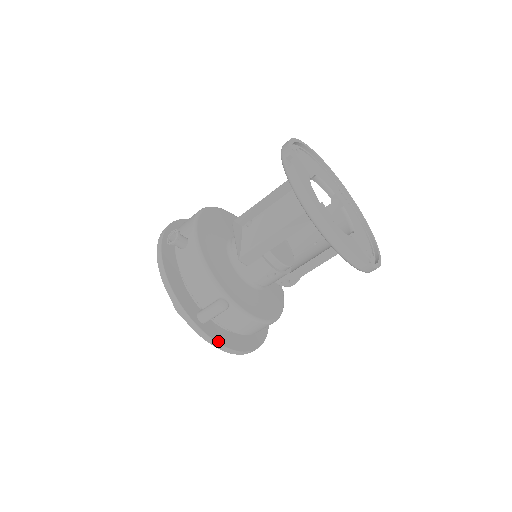
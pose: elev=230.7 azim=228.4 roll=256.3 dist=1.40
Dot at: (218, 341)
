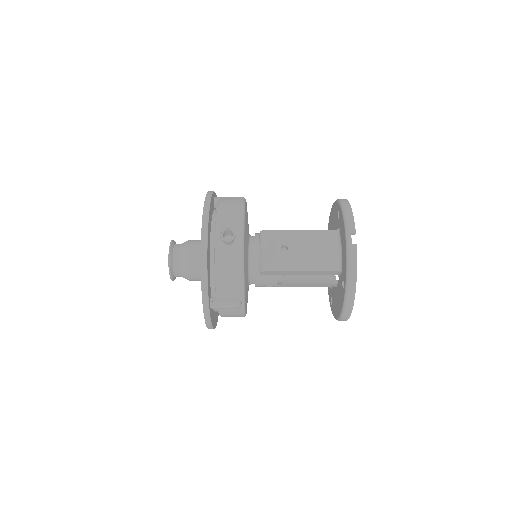
Dot at: (212, 323)
